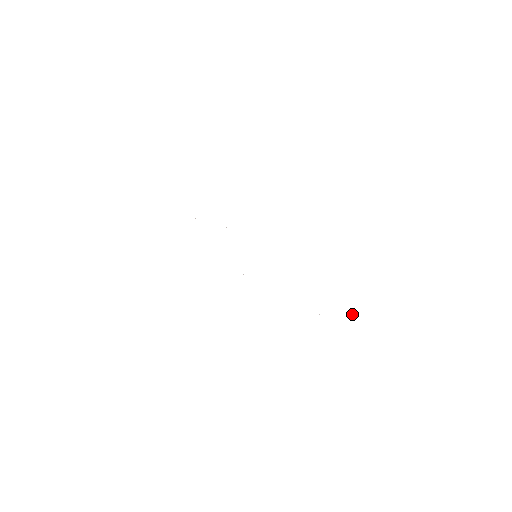
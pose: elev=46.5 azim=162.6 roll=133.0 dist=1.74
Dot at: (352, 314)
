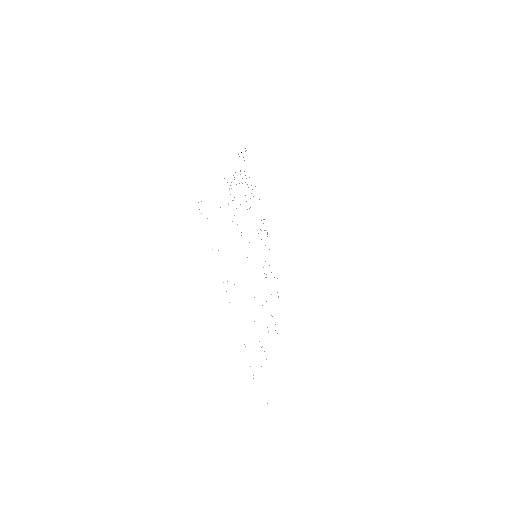
Dot at: occluded
